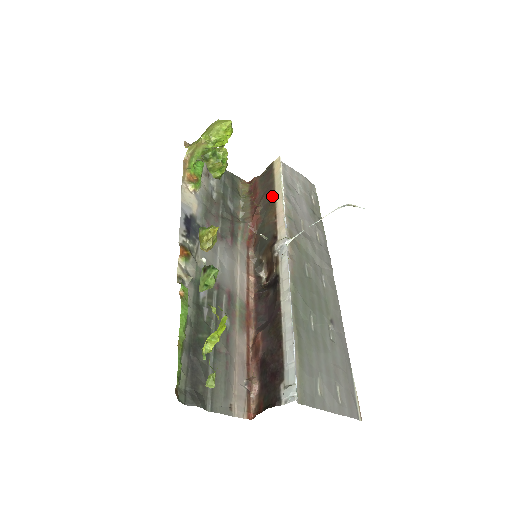
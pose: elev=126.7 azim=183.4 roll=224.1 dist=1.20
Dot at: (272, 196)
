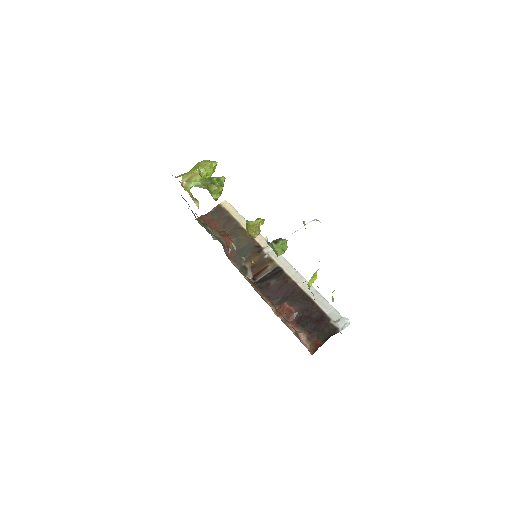
Dot at: (236, 223)
